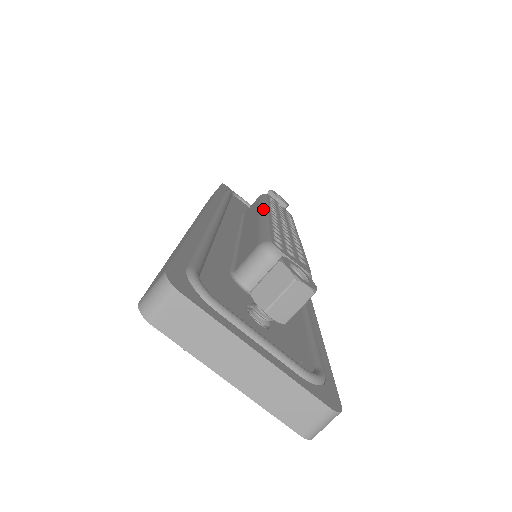
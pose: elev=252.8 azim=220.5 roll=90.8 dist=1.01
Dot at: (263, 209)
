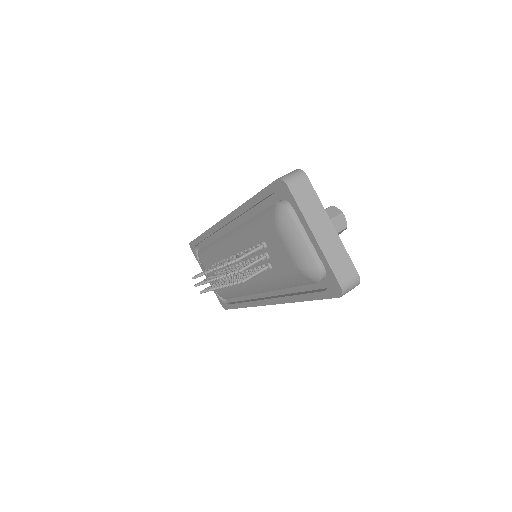
Dot at: occluded
